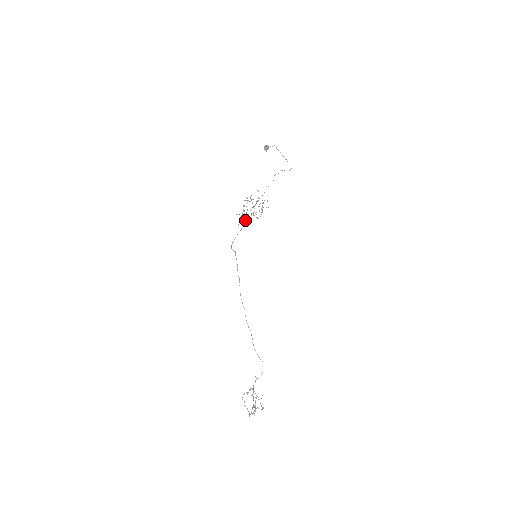
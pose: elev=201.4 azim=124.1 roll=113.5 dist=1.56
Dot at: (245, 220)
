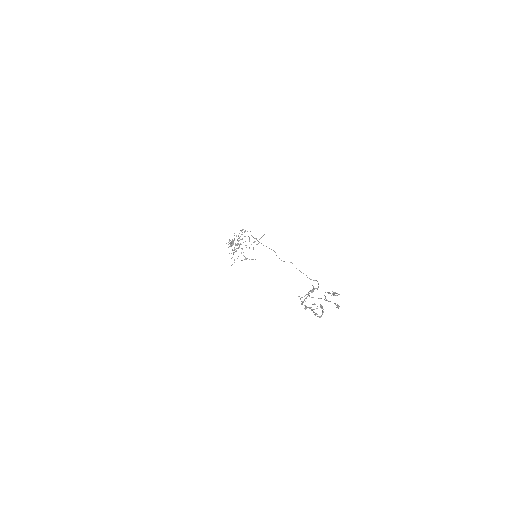
Dot at: (238, 240)
